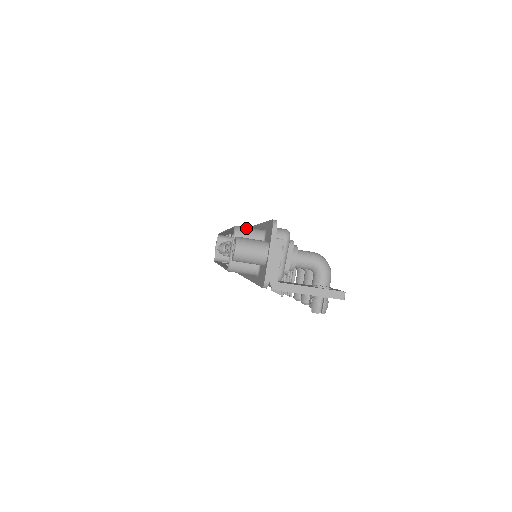
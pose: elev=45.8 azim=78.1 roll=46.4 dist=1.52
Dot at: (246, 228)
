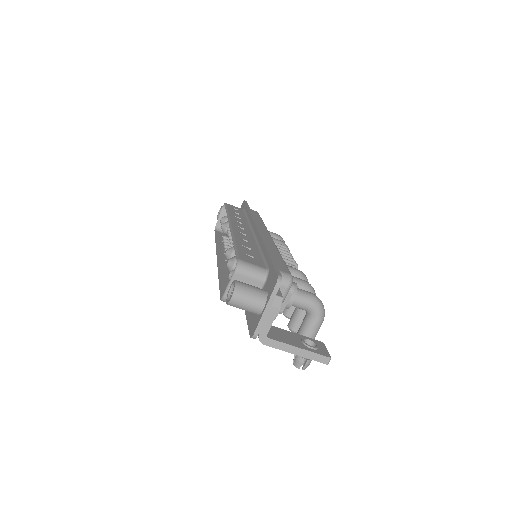
Dot at: (249, 265)
